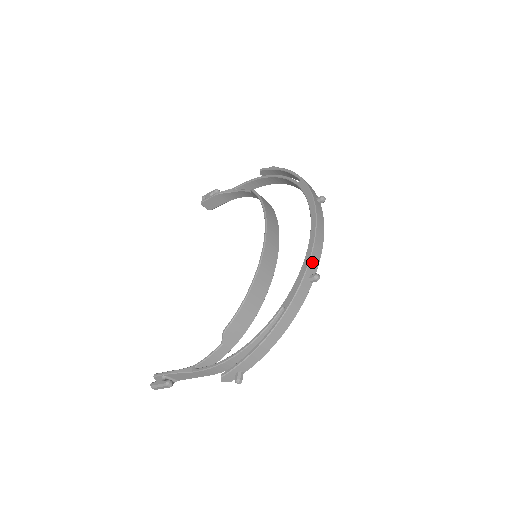
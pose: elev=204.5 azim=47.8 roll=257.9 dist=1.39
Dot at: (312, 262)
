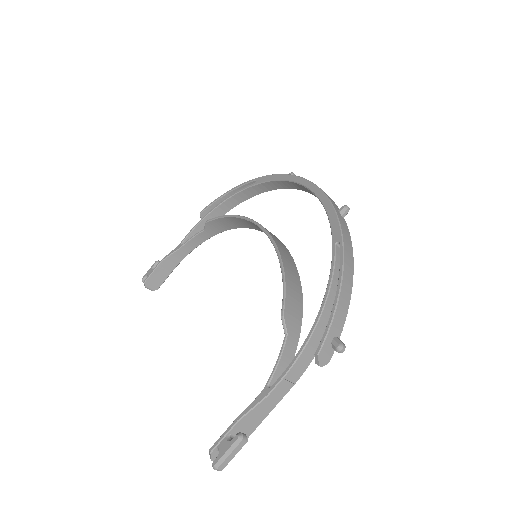
Dot at: (331, 200)
